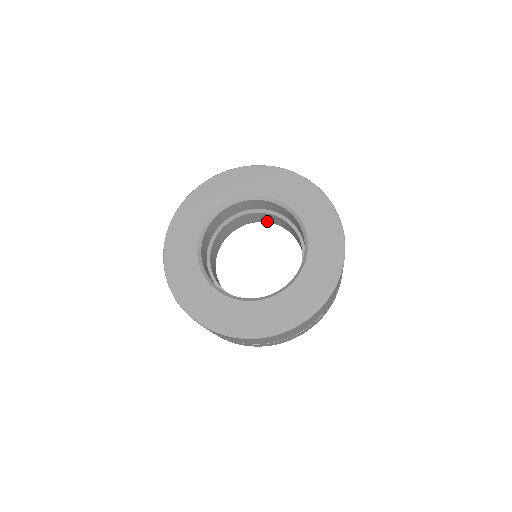
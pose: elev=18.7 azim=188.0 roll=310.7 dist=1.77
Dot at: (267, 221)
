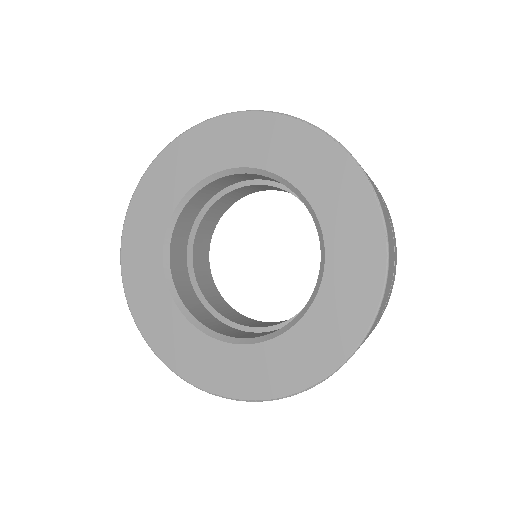
Dot at: (239, 198)
